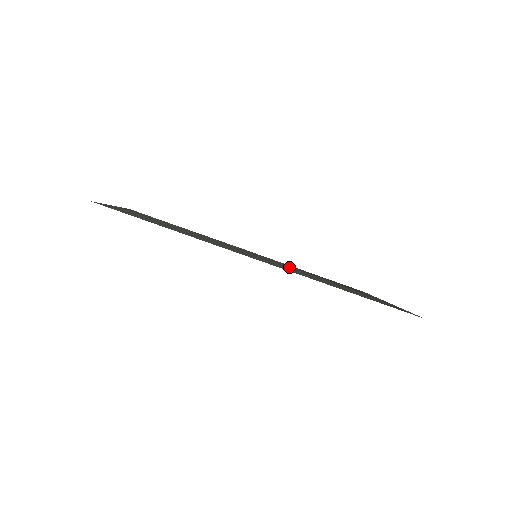
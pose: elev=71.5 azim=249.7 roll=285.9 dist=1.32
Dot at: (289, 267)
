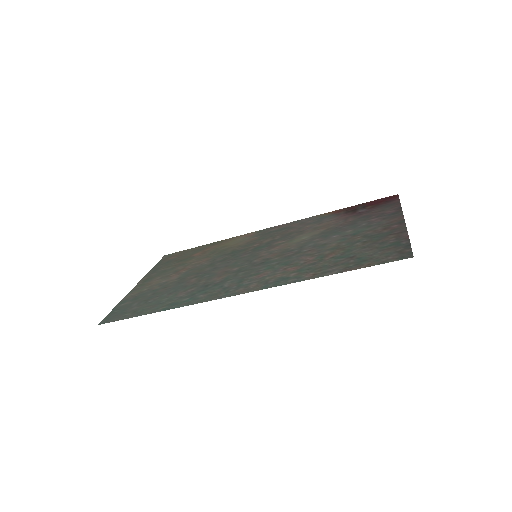
Dot at: (291, 244)
